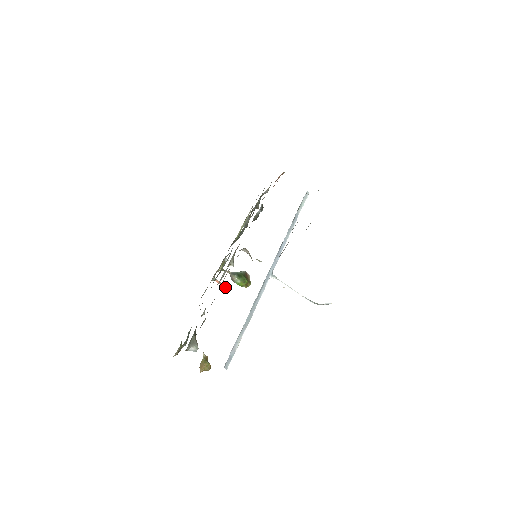
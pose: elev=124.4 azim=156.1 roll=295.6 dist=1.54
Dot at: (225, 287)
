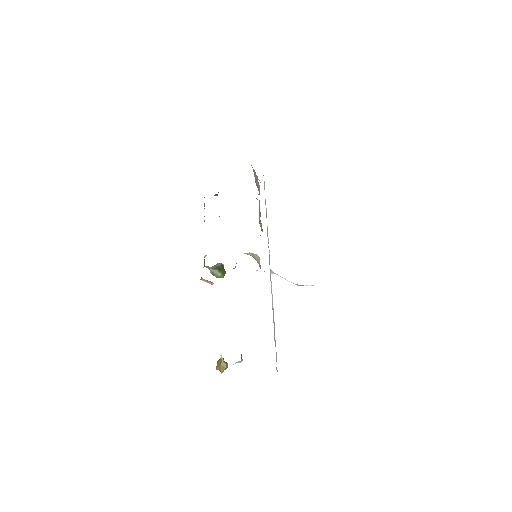
Dot at: (209, 283)
